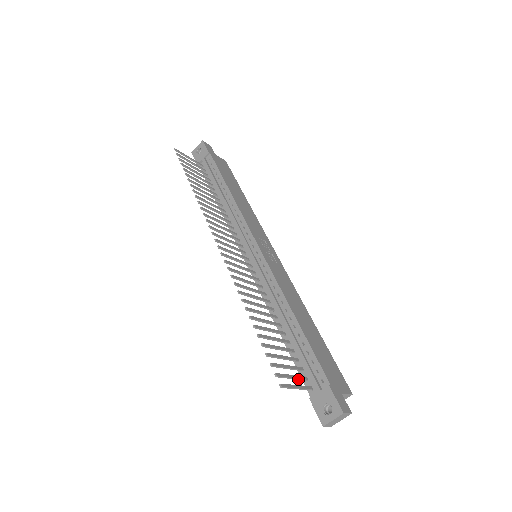
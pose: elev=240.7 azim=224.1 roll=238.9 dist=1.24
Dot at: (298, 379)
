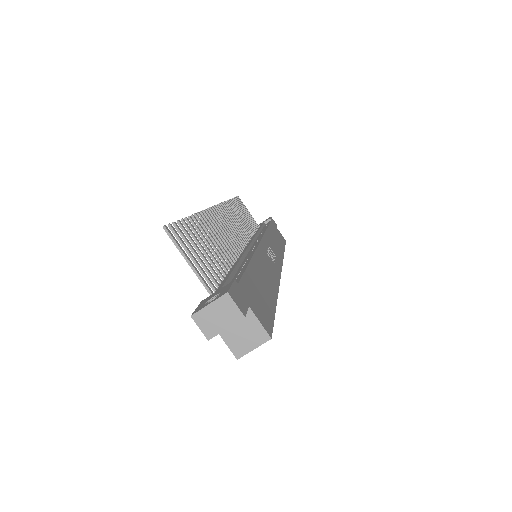
Dot at: (201, 273)
